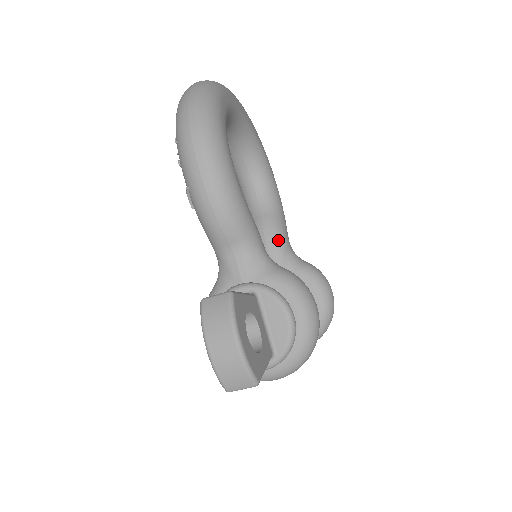
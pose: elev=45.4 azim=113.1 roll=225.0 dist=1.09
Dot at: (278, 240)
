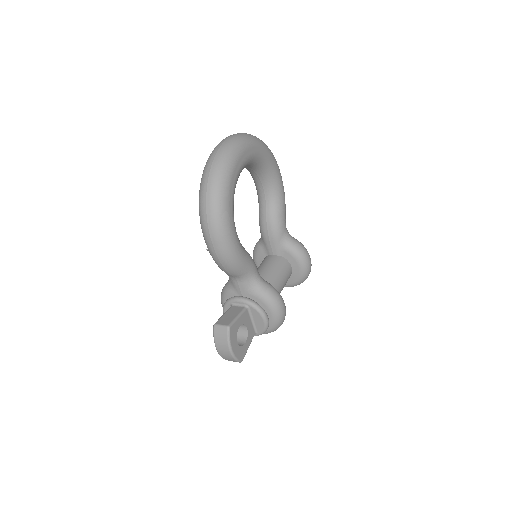
Dot at: (276, 230)
